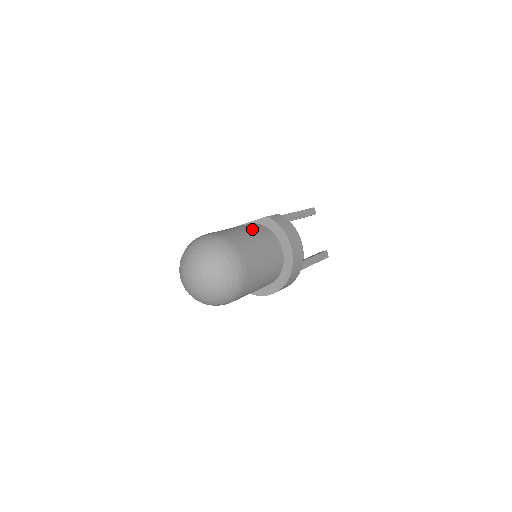
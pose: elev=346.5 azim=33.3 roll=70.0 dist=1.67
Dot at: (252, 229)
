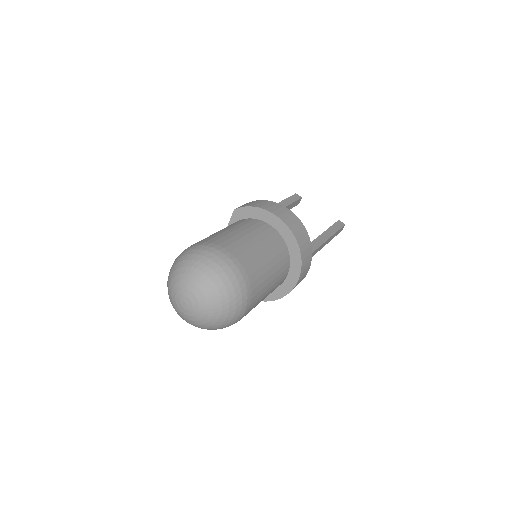
Dot at: occluded
